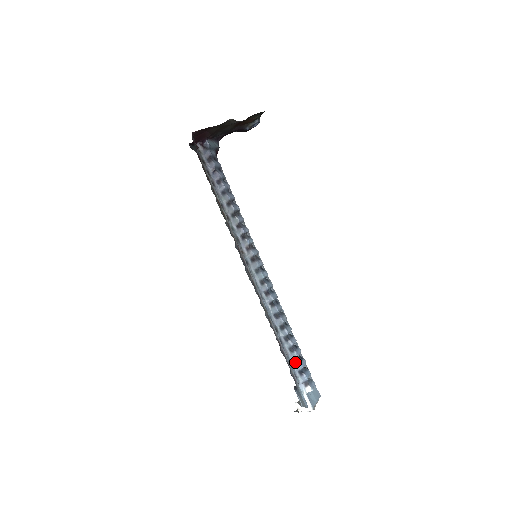
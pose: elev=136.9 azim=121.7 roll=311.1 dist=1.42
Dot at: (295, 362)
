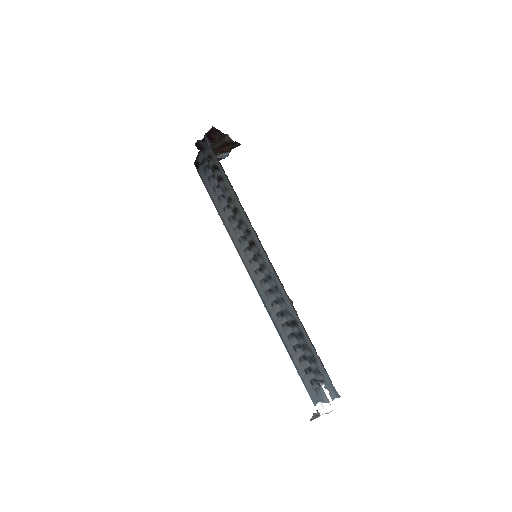
Dot at: occluded
